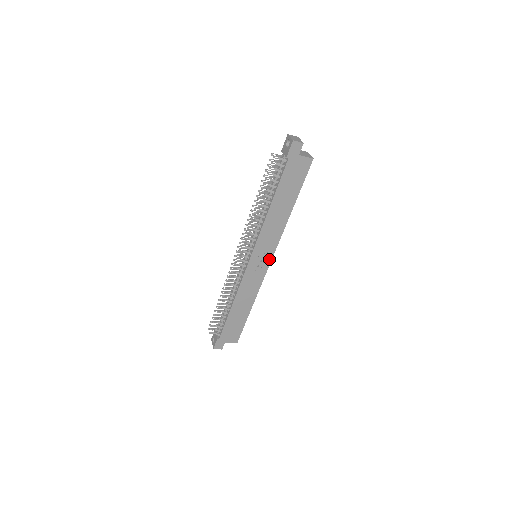
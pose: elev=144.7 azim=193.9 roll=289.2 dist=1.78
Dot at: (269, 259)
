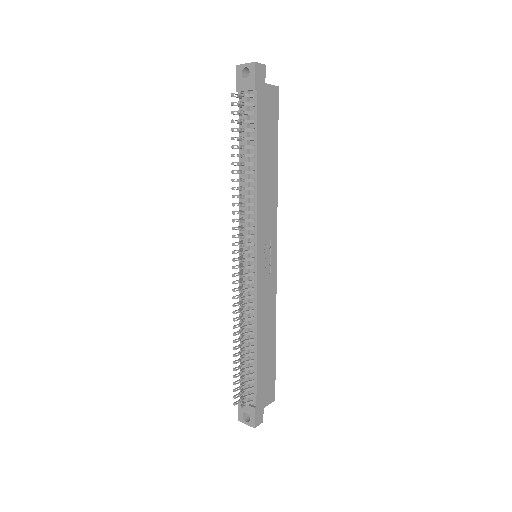
Dot at: (274, 250)
